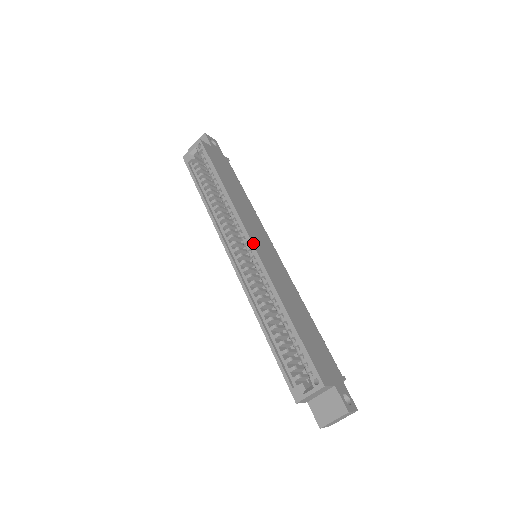
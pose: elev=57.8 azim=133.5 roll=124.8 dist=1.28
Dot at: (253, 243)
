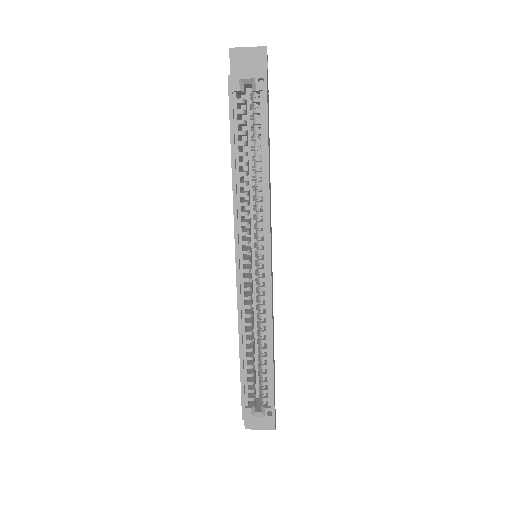
Dot at: occluded
